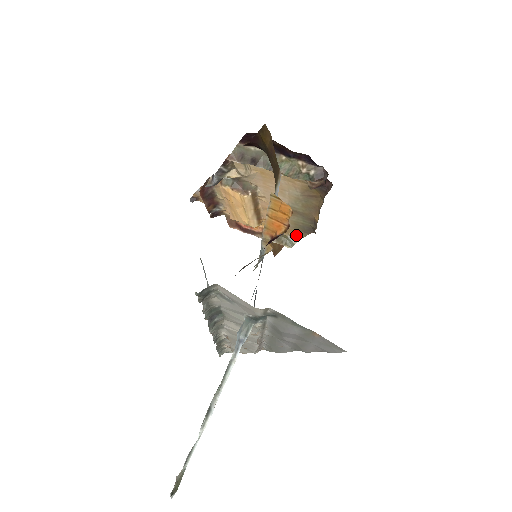
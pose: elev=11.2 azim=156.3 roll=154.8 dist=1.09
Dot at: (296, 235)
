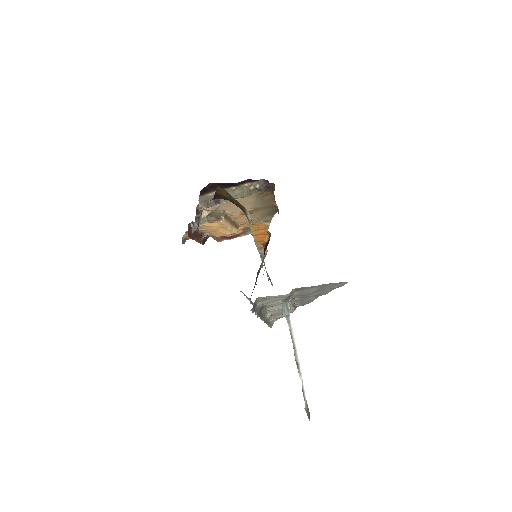
Dot at: (267, 220)
